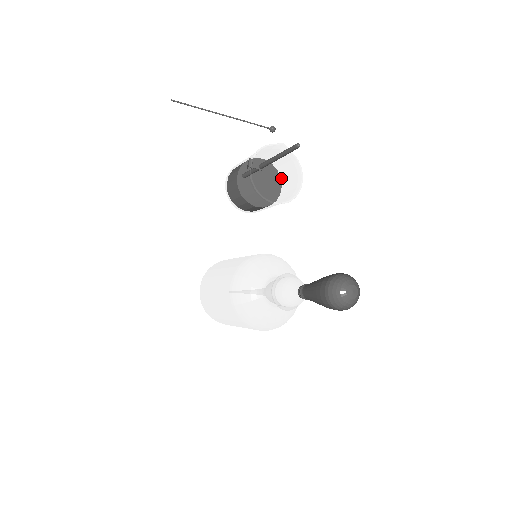
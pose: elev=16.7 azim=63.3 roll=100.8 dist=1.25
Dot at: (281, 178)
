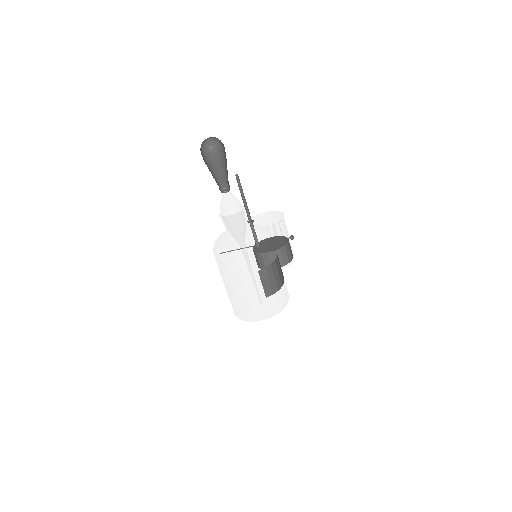
Dot at: occluded
